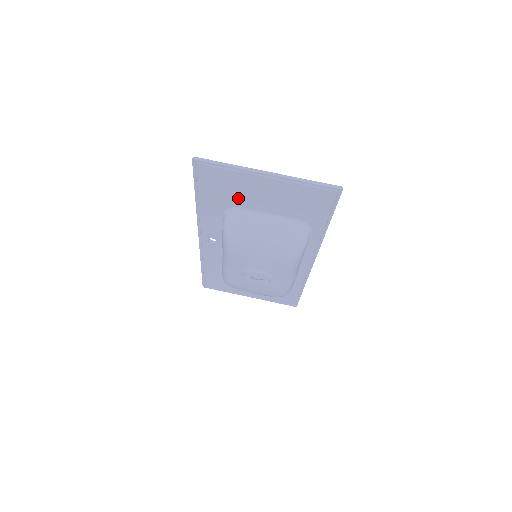
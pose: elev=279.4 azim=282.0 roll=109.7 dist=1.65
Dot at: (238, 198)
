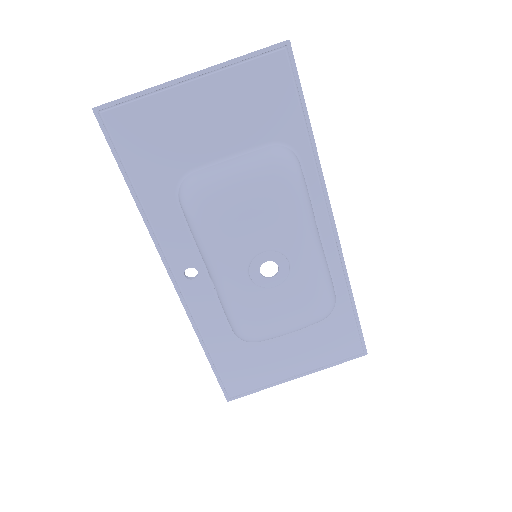
Dot at: (180, 151)
